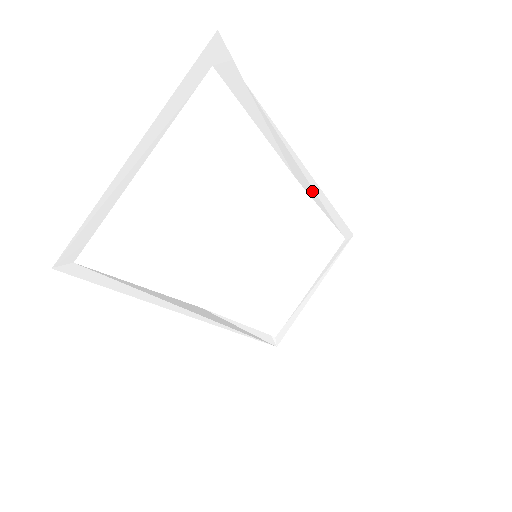
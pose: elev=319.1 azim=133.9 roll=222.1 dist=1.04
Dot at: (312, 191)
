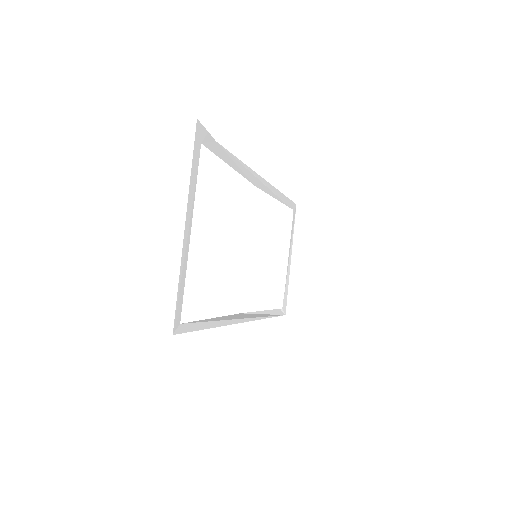
Dot at: (267, 189)
